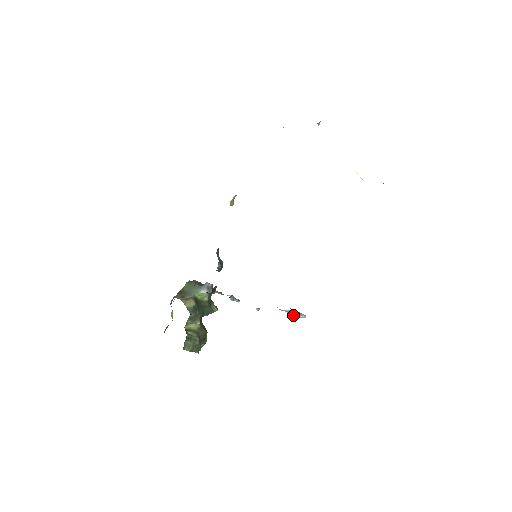
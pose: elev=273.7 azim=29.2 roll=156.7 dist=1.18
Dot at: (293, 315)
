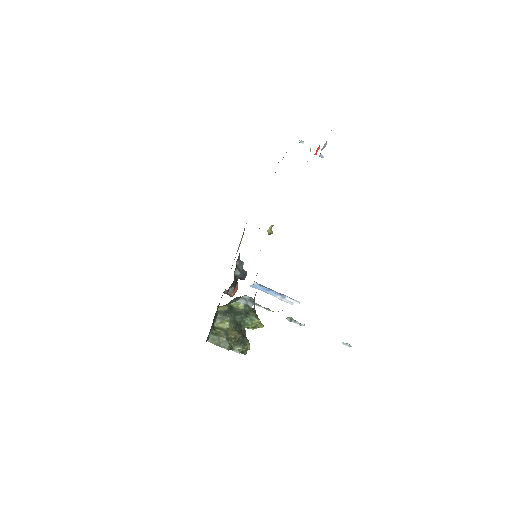
Dot at: (283, 300)
